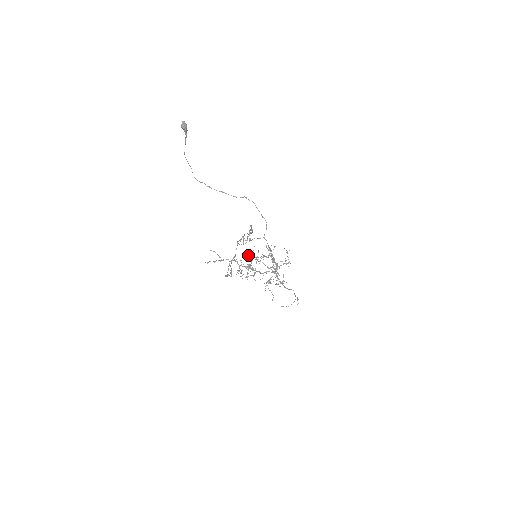
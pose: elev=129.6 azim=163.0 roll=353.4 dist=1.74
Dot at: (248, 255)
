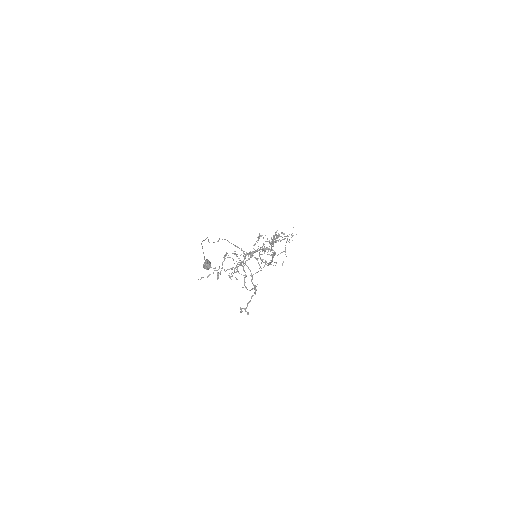
Dot at: occluded
